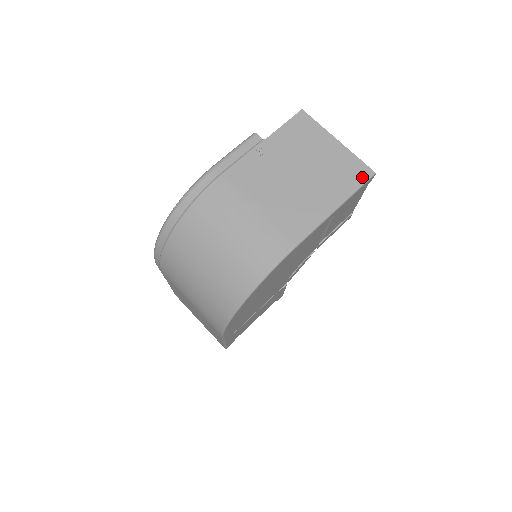
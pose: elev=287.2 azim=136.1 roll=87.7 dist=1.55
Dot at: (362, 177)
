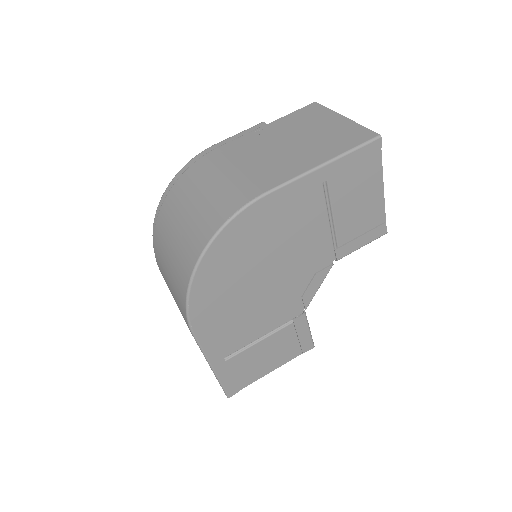
Dot at: (363, 139)
